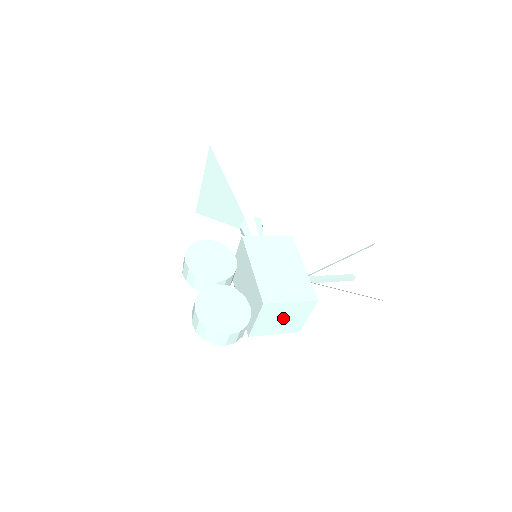
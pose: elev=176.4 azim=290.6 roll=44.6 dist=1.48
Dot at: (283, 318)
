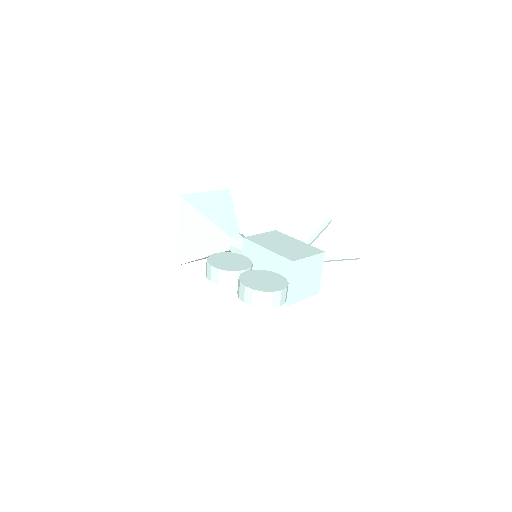
Dot at: (306, 278)
